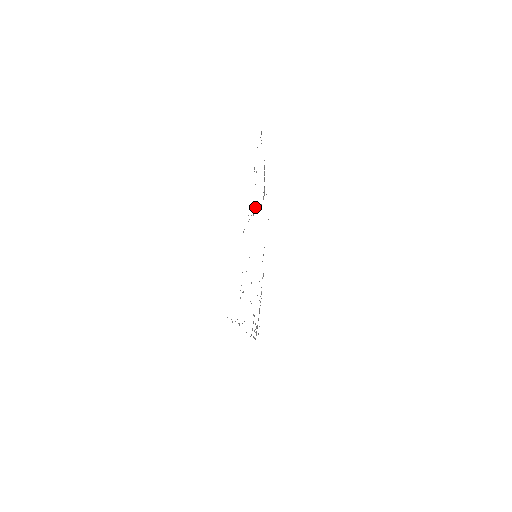
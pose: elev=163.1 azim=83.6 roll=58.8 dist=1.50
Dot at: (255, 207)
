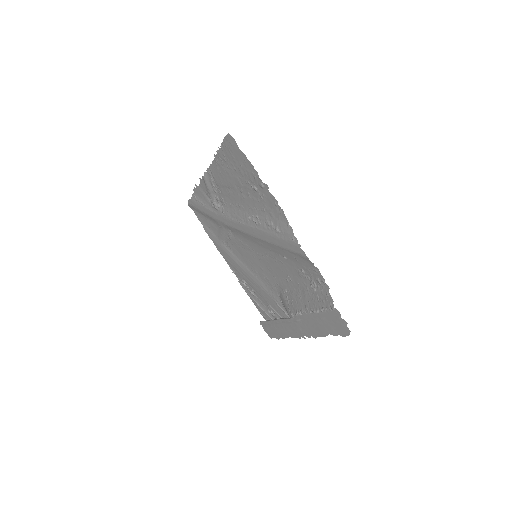
Dot at: (257, 216)
